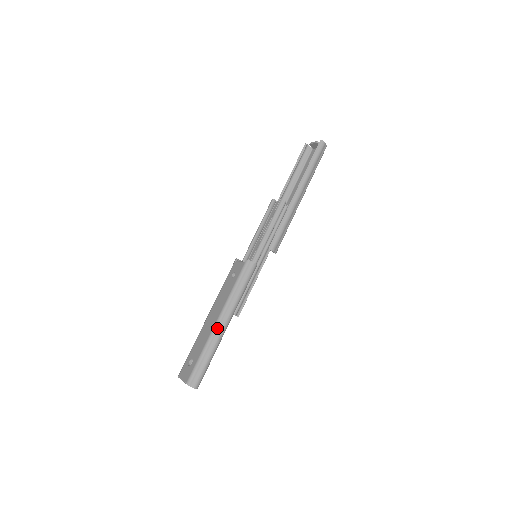
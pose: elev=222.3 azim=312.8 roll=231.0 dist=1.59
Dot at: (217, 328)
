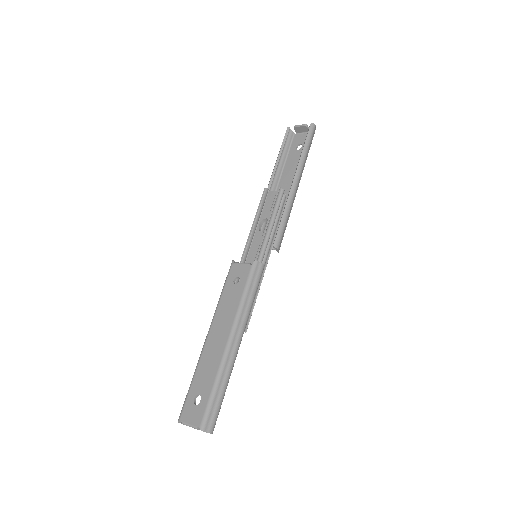
Dot at: (230, 349)
